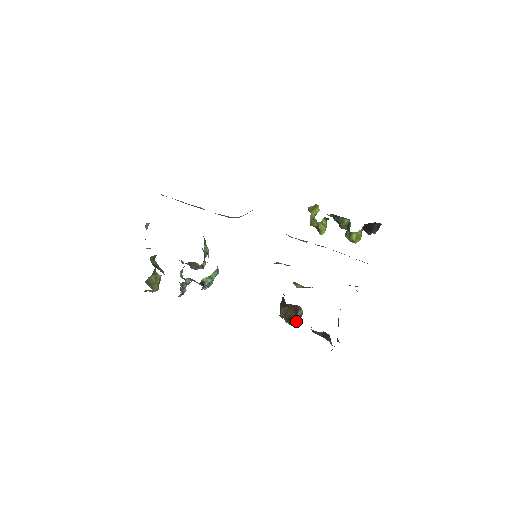
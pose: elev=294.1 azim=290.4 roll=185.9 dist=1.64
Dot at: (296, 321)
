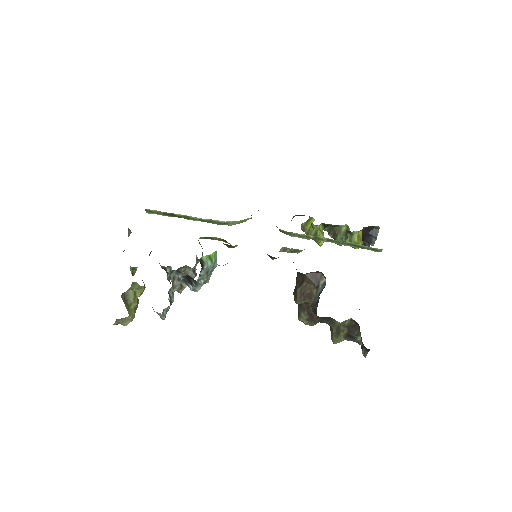
Dot at: (319, 295)
